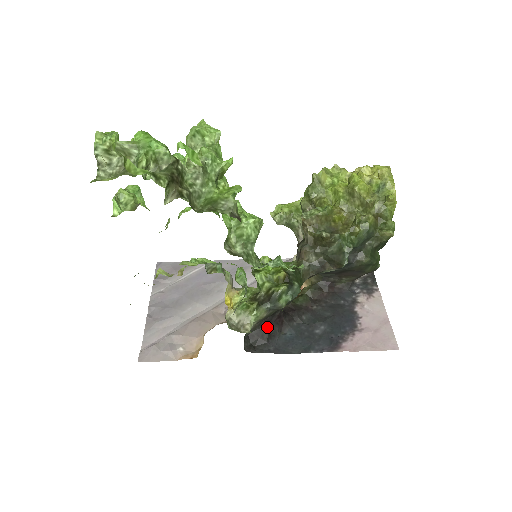
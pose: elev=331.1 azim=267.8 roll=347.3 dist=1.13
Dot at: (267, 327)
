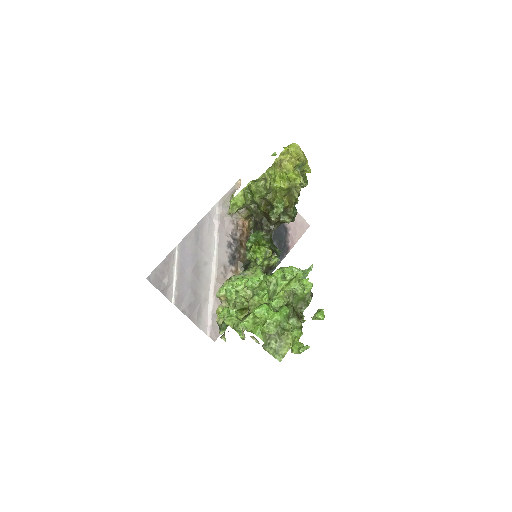
Dot at: occluded
